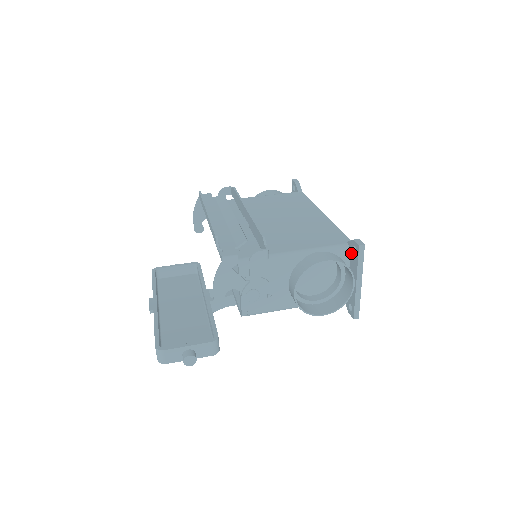
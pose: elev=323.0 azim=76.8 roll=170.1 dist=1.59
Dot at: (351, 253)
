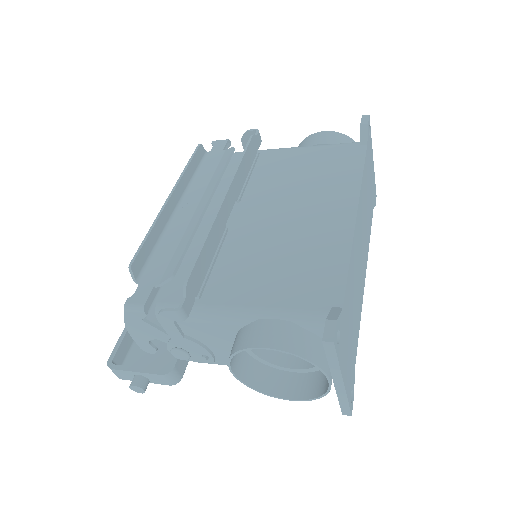
Dot at: occluded
